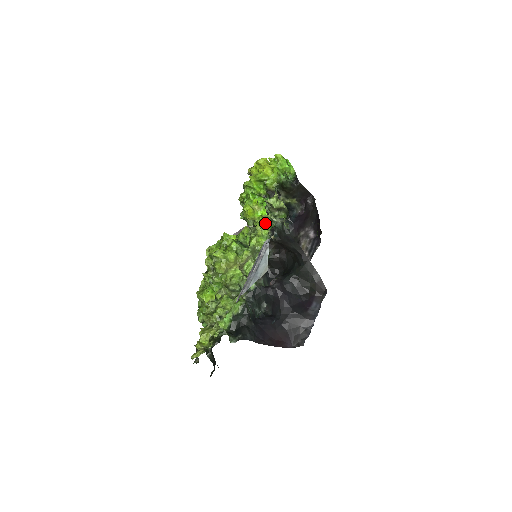
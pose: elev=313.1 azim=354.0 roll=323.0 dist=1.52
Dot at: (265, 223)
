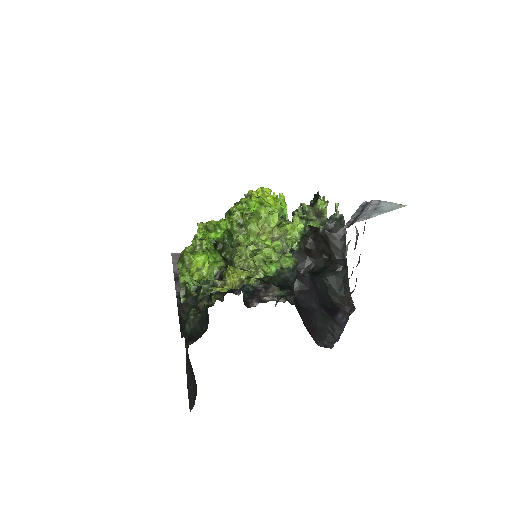
Dot at: (301, 219)
